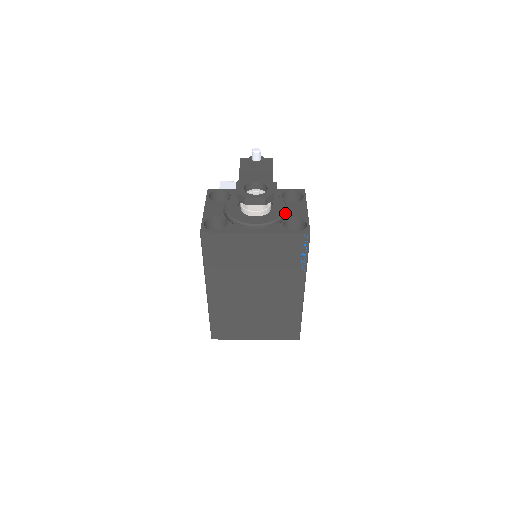
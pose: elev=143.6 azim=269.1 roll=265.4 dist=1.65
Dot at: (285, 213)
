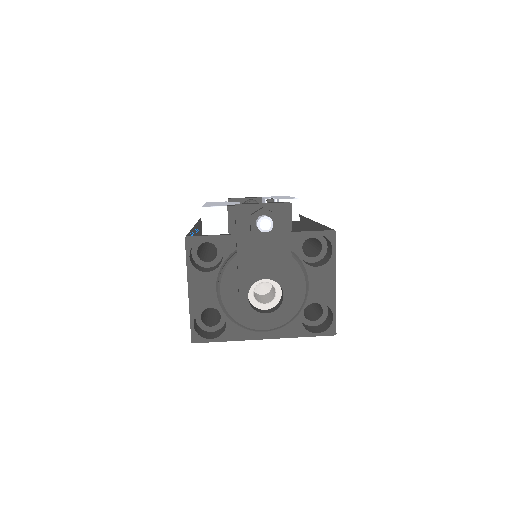
Dot at: (305, 300)
